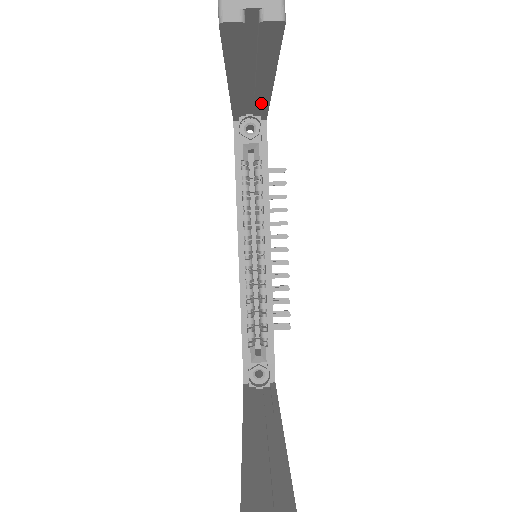
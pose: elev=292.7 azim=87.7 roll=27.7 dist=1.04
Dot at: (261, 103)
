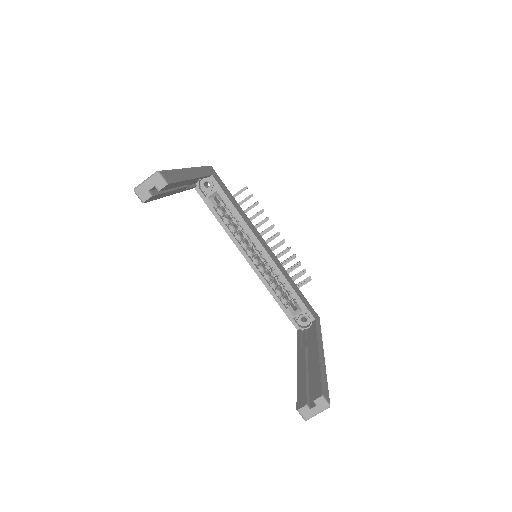
Dot at: occluded
